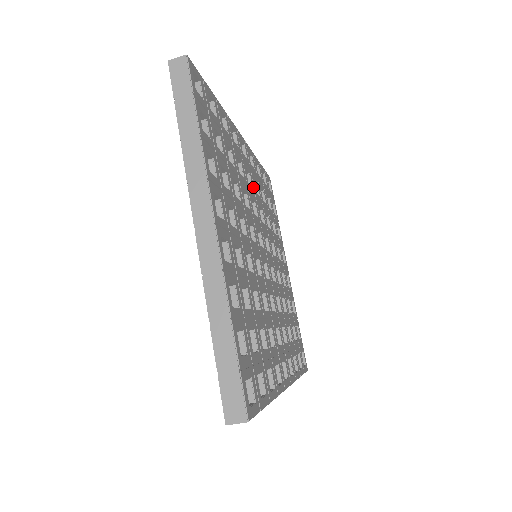
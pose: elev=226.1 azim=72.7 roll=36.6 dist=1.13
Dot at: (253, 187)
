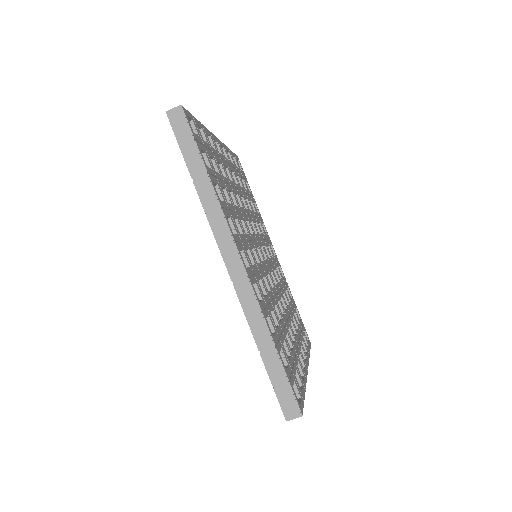
Dot at: (273, 261)
